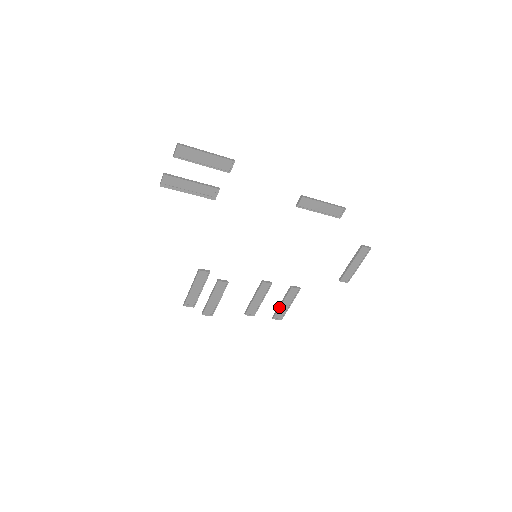
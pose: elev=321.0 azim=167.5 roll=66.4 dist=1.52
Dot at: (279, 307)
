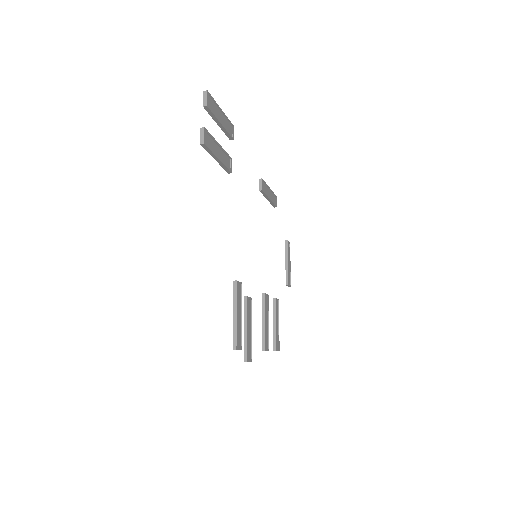
Dot at: (275, 331)
